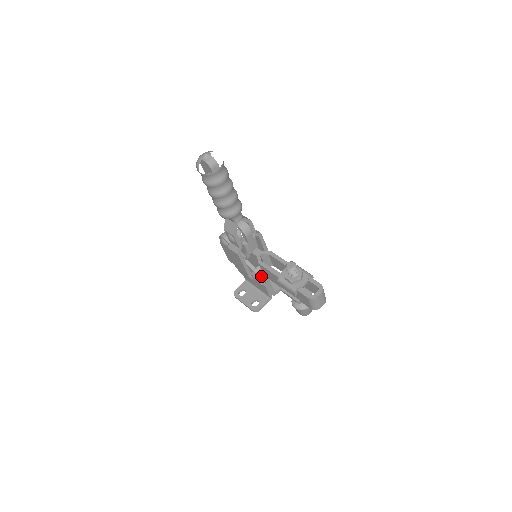
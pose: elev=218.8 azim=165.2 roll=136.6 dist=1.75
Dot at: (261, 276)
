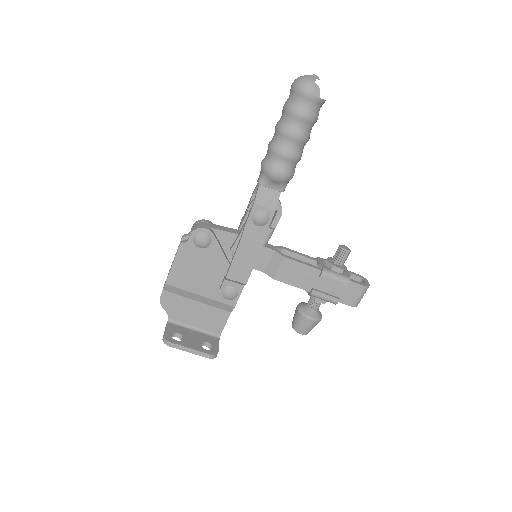
Dot at: occluded
